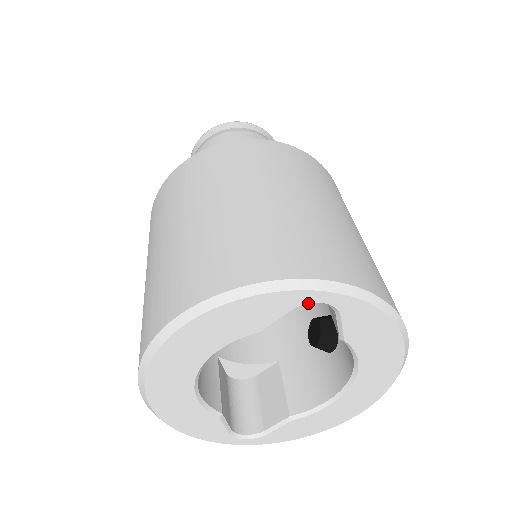
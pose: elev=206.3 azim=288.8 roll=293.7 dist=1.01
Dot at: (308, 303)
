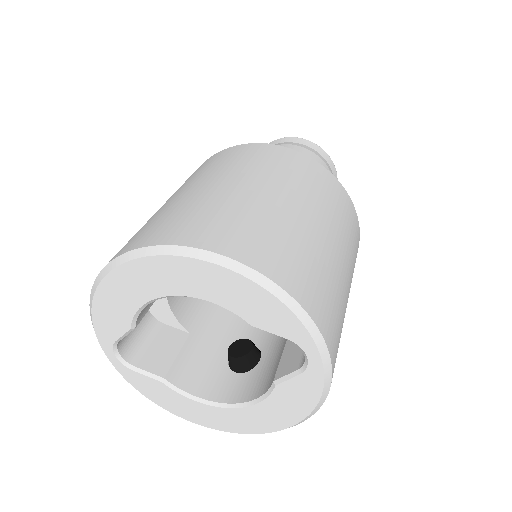
Dot at: (302, 348)
